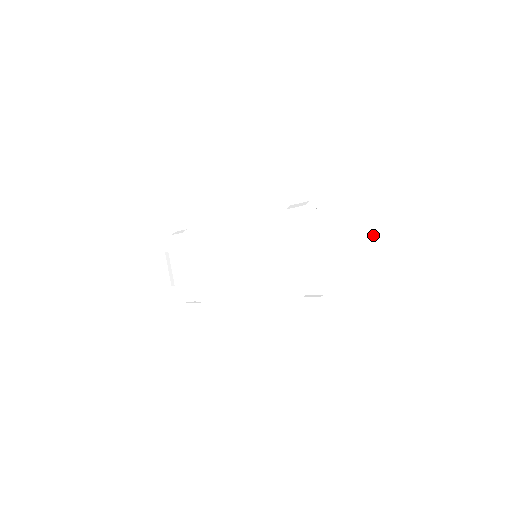
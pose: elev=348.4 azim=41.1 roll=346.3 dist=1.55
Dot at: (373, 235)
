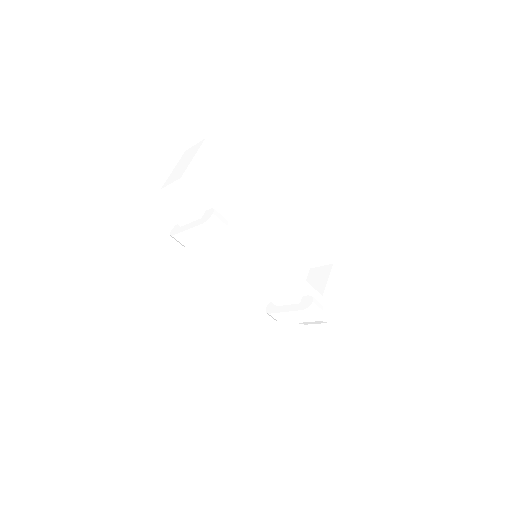
Dot at: occluded
